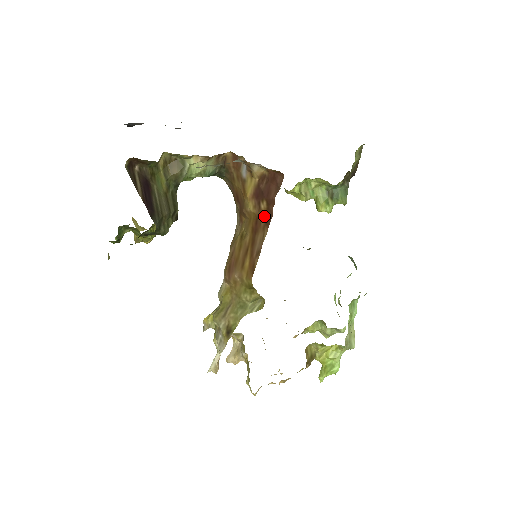
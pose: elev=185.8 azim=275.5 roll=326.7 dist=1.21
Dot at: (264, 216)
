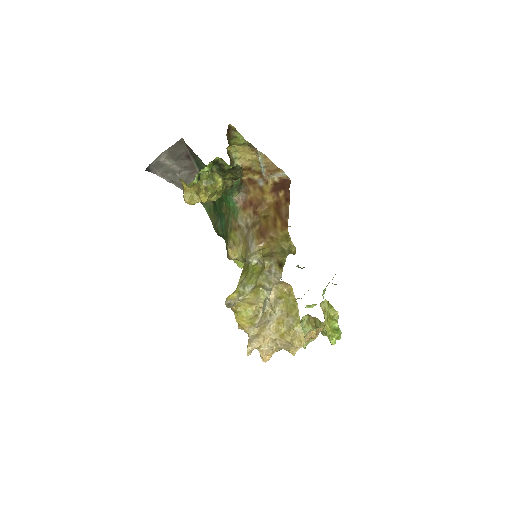
Dot at: (283, 199)
